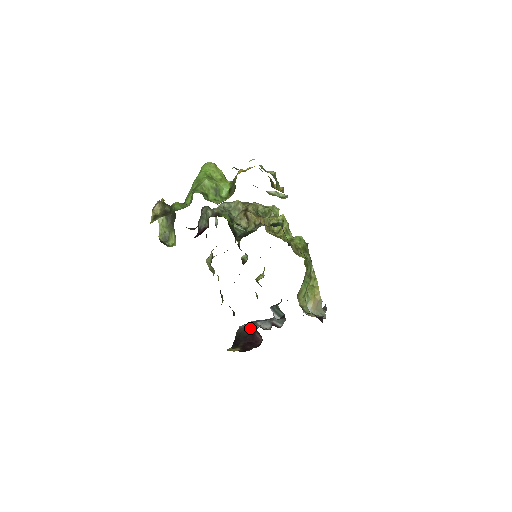
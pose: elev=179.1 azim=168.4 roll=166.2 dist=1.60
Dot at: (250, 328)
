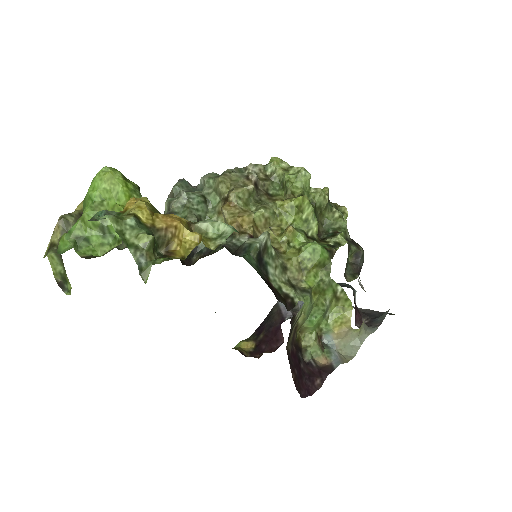
Dot at: (281, 313)
